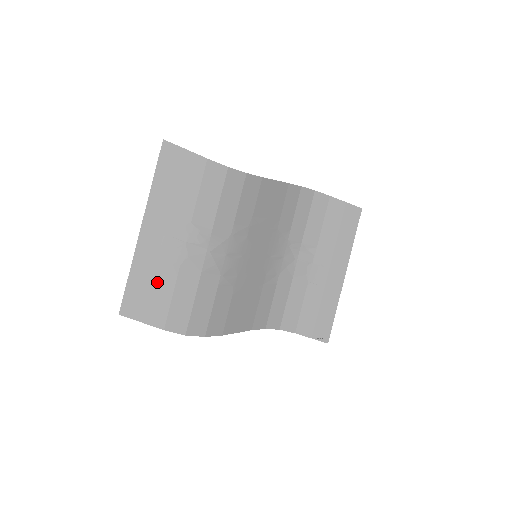
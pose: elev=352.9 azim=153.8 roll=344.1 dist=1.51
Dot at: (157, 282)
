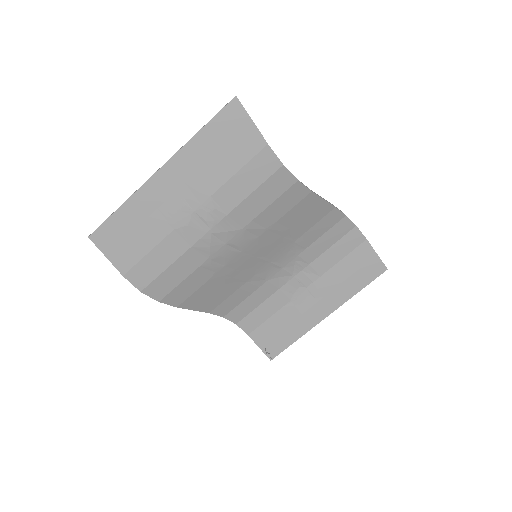
Dot at: (143, 230)
